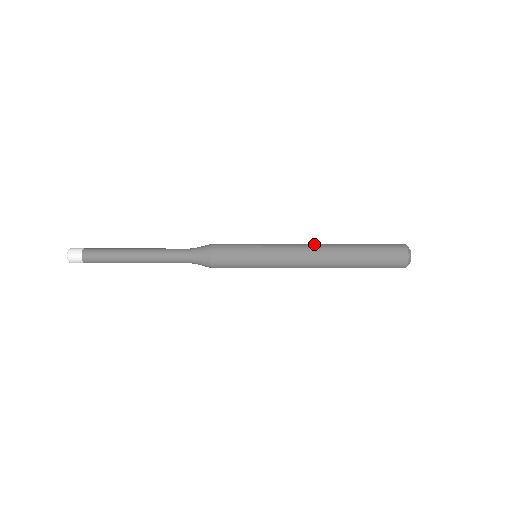
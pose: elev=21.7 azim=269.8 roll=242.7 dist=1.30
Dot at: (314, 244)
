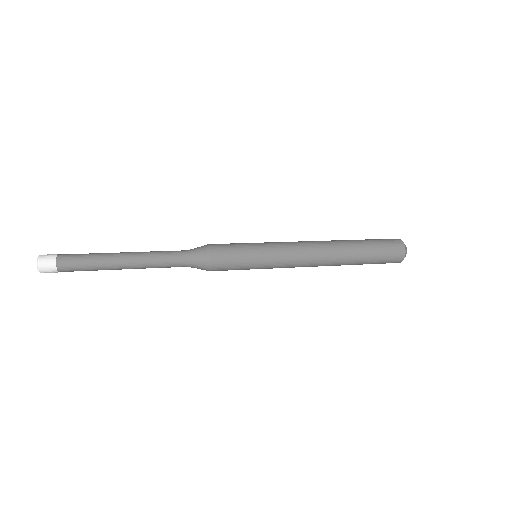
Dot at: (315, 241)
